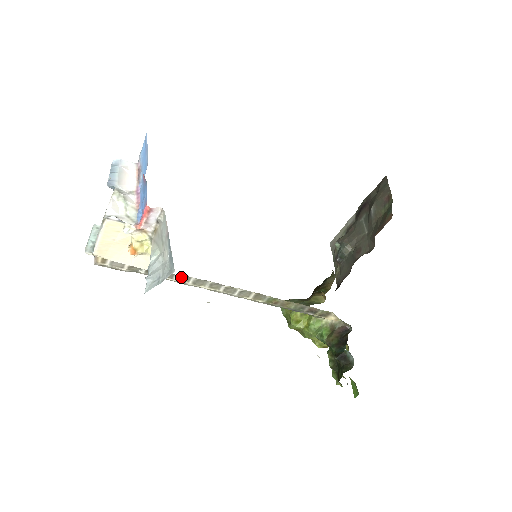
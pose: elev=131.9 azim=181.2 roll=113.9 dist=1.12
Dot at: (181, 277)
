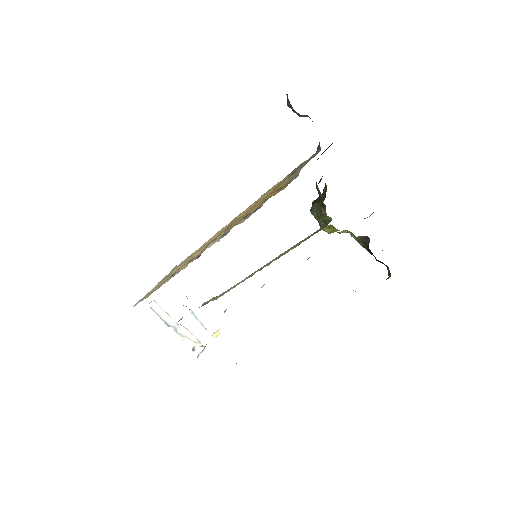
Dot at: occluded
